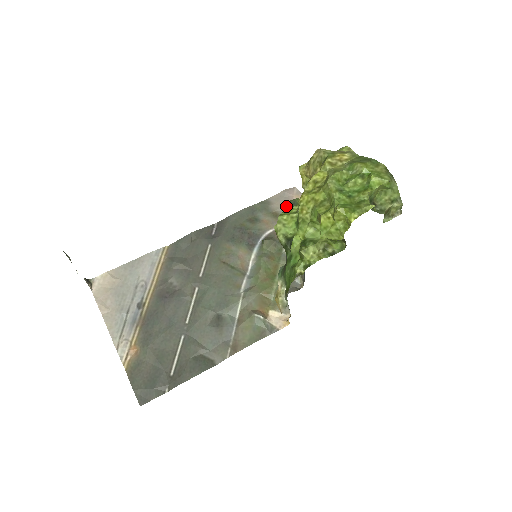
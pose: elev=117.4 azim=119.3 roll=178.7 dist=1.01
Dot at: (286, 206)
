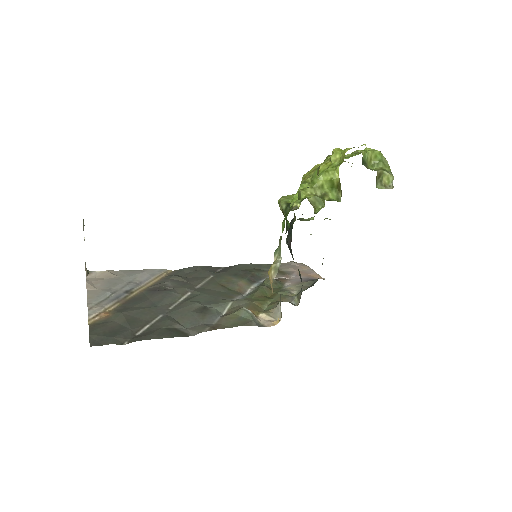
Dot at: occluded
